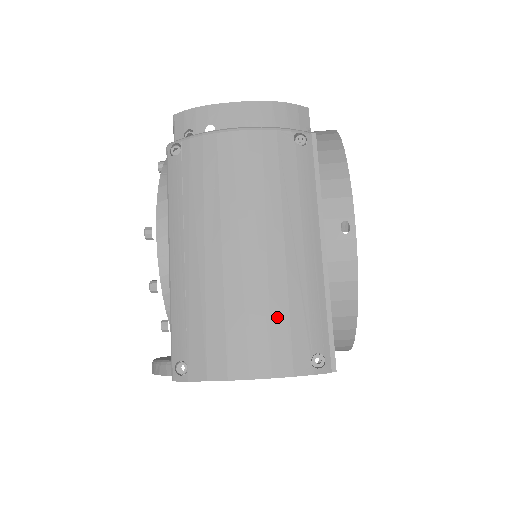
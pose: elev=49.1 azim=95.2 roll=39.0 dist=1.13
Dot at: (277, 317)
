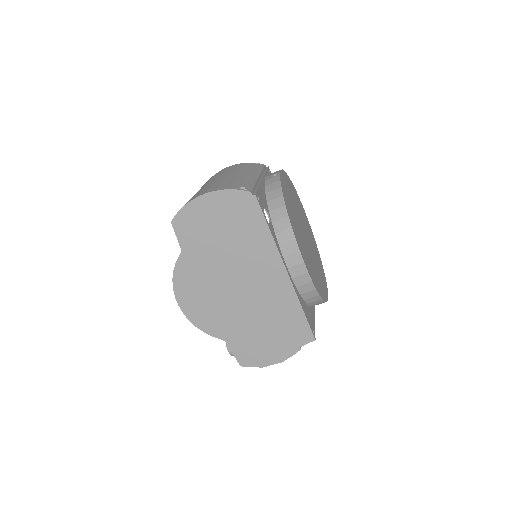
Dot at: (226, 183)
